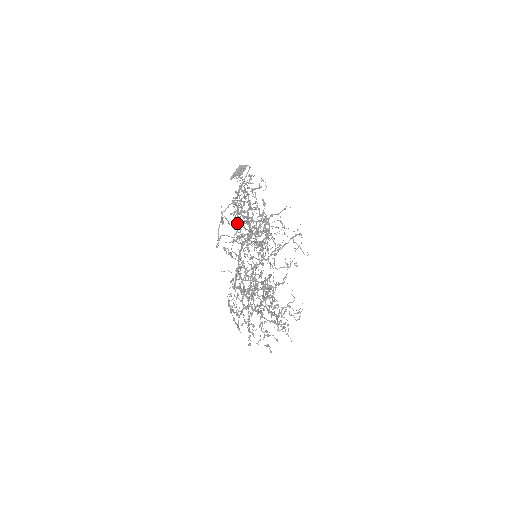
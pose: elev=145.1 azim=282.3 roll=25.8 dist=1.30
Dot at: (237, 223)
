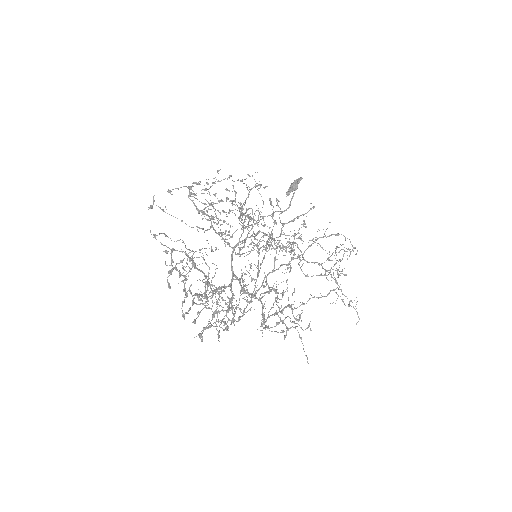
Dot at: occluded
